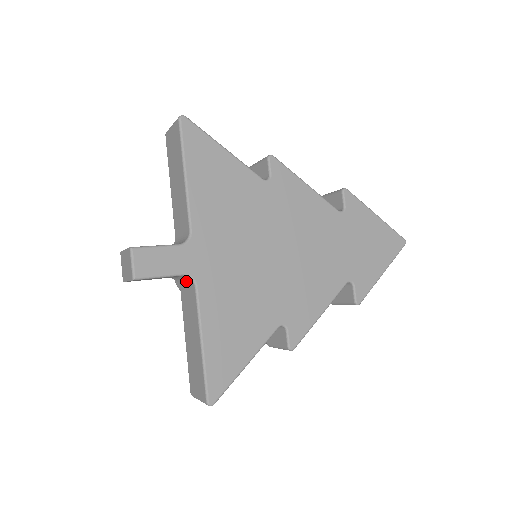
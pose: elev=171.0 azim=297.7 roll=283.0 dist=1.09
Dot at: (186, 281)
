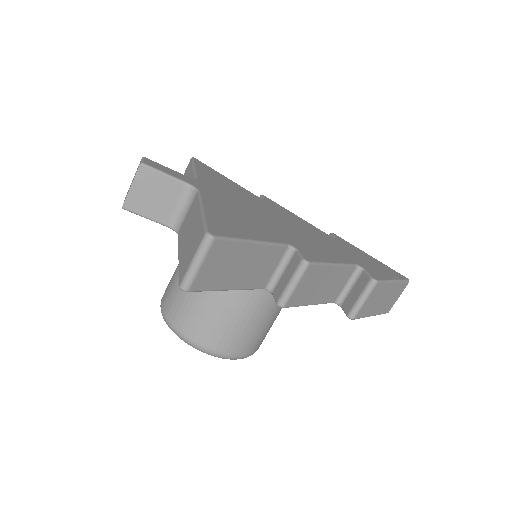
Dot at: (187, 206)
